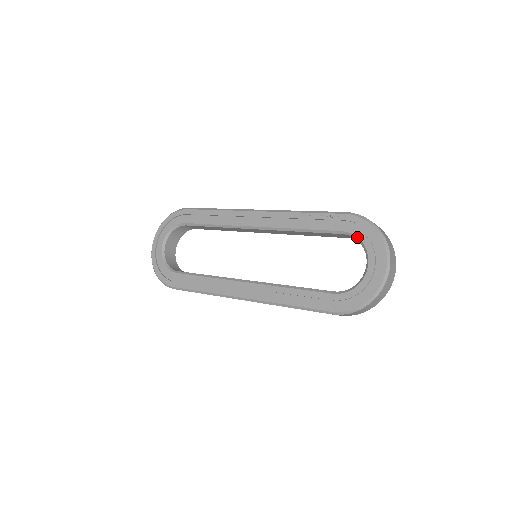
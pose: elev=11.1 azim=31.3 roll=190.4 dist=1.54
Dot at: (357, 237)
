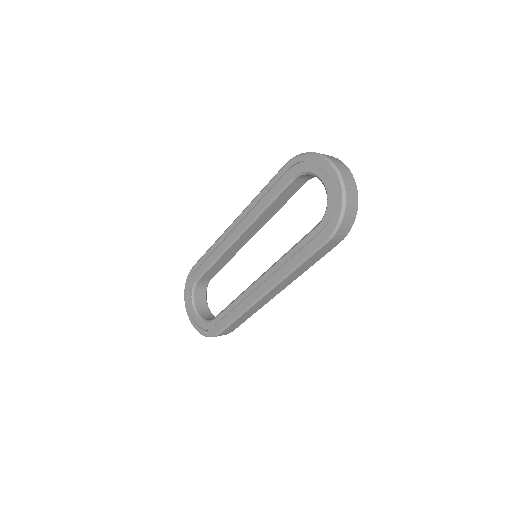
Dot at: (303, 172)
